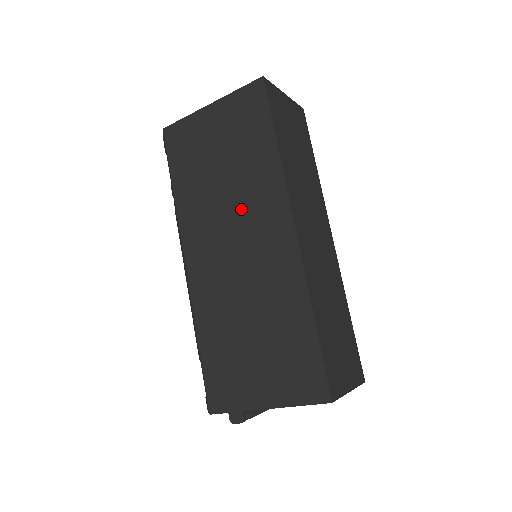
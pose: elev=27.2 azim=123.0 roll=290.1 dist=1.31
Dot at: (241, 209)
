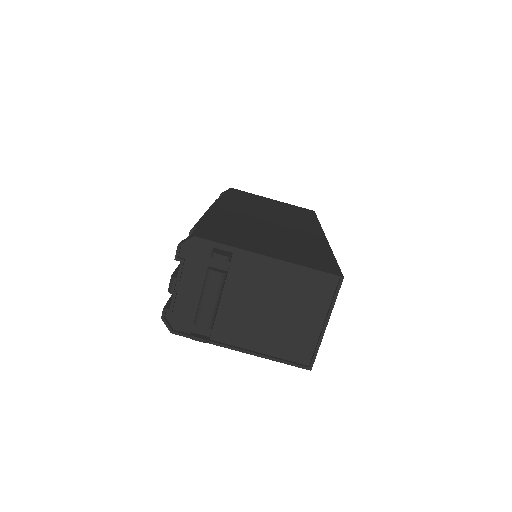
Dot at: (283, 217)
